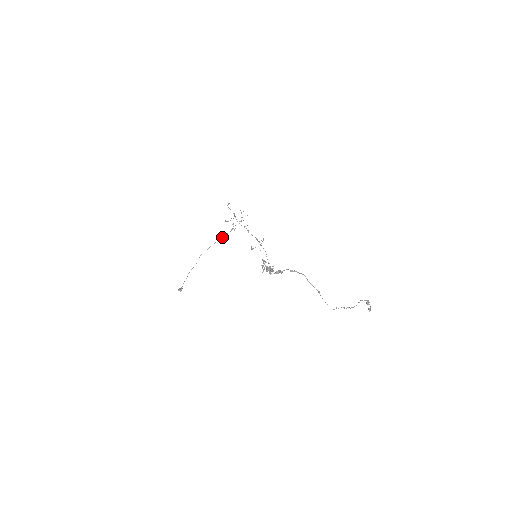
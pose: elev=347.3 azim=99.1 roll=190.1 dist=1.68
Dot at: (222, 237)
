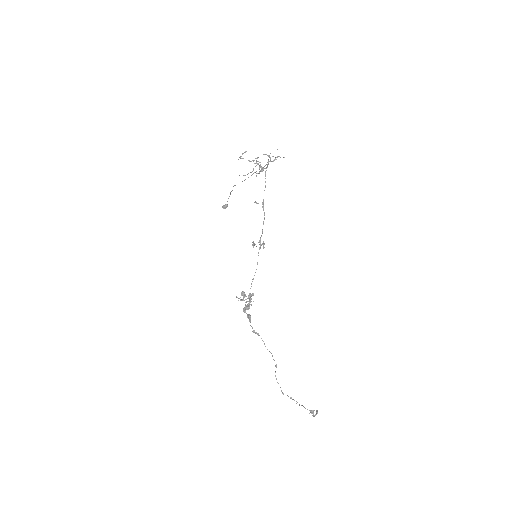
Dot at: (253, 173)
